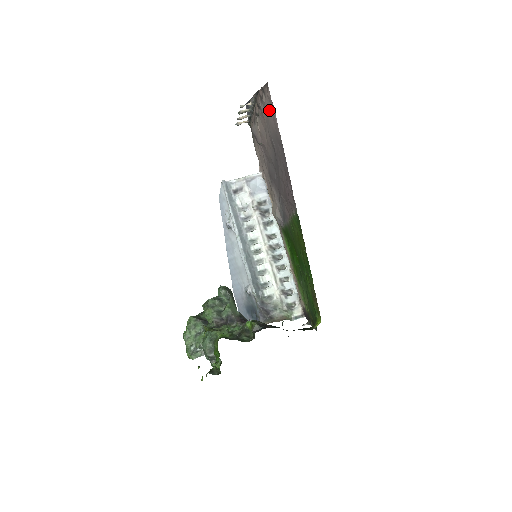
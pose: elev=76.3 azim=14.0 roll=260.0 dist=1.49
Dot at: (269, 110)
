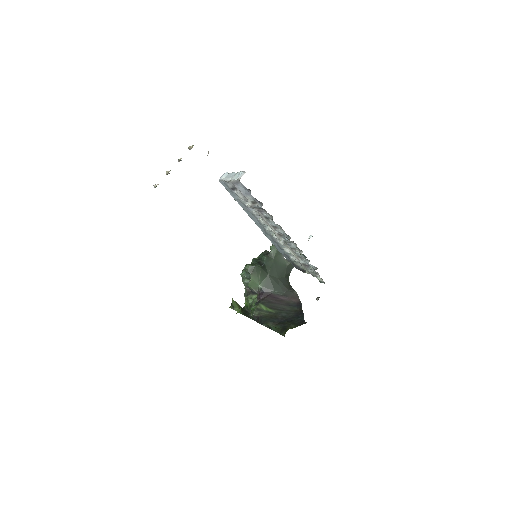
Dot at: occluded
